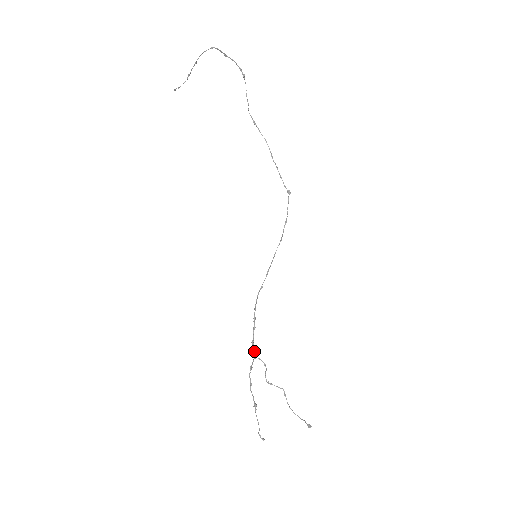
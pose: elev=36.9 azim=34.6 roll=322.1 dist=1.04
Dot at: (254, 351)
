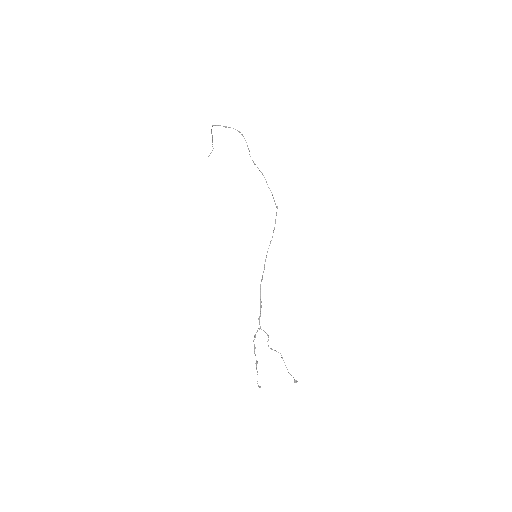
Dot at: occluded
